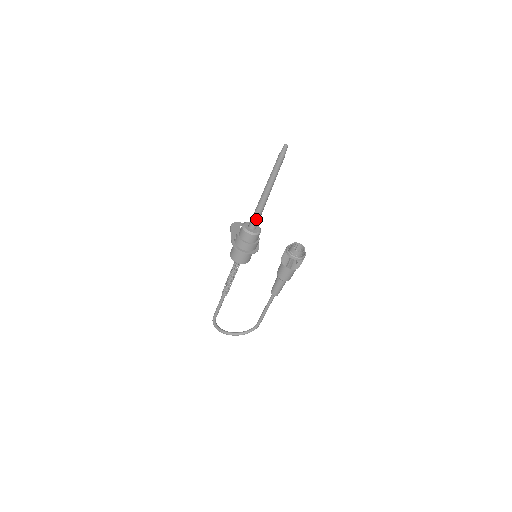
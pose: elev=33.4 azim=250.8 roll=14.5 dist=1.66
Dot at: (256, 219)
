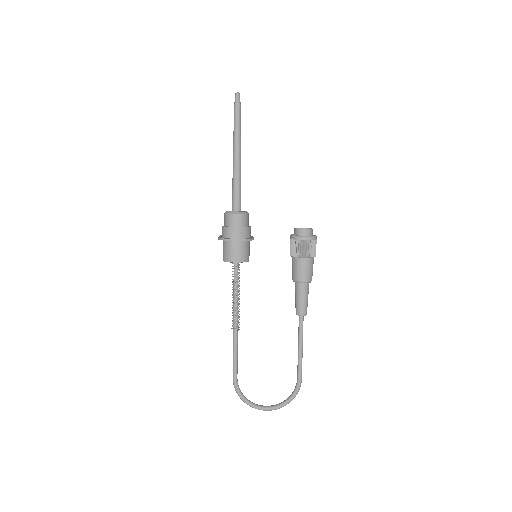
Dot at: (236, 195)
